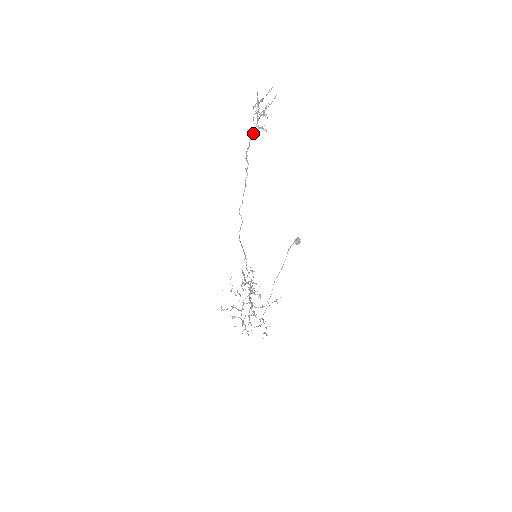
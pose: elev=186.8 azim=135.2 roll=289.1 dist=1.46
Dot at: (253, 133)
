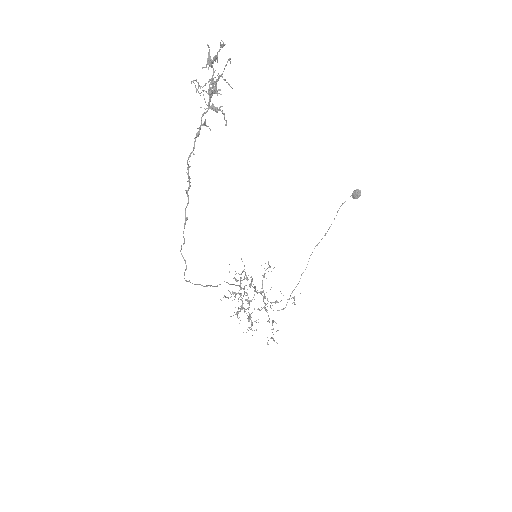
Dot at: (201, 123)
